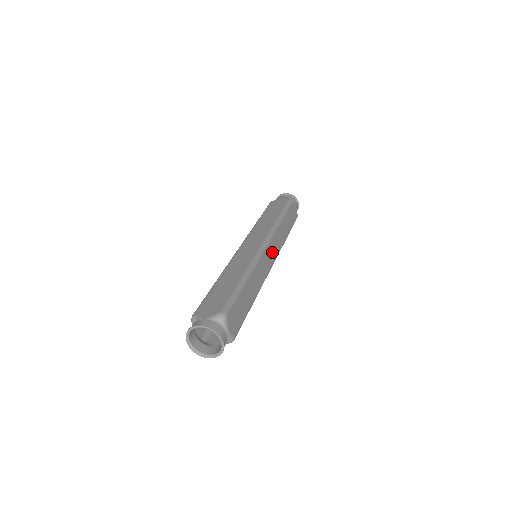
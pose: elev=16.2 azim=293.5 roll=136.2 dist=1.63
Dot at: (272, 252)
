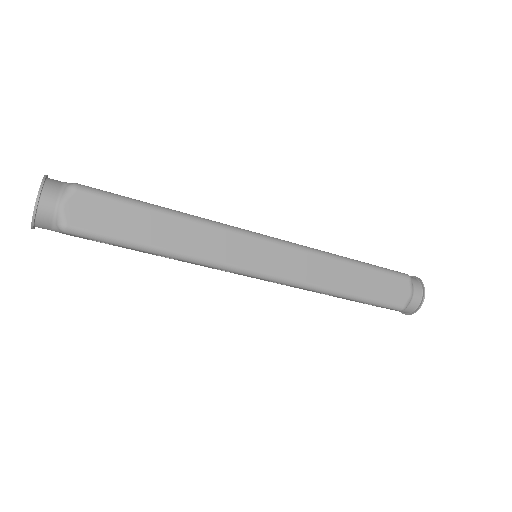
Dot at: (274, 260)
